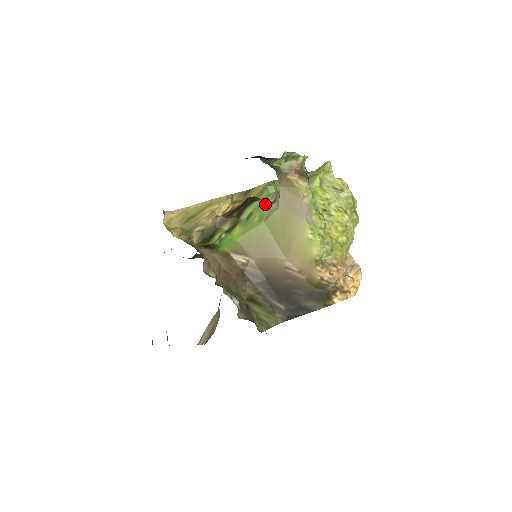
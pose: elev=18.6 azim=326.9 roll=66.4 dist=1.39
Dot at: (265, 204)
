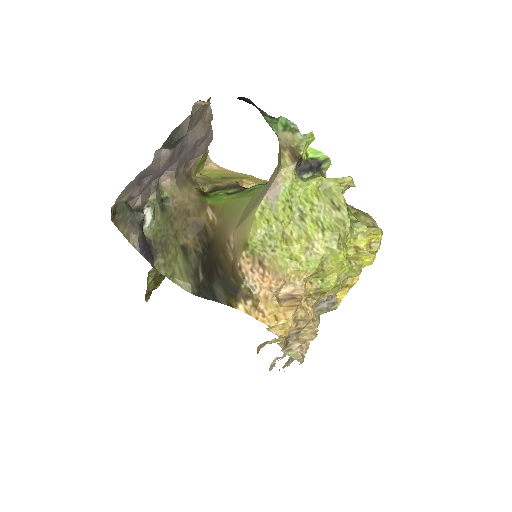
Dot at: occluded
